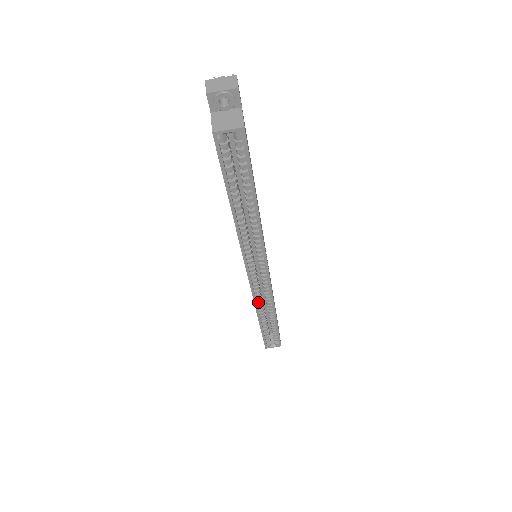
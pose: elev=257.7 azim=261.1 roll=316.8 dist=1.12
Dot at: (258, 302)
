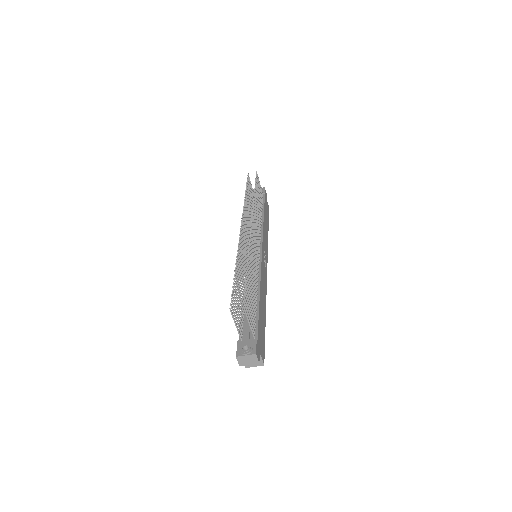
Dot at: occluded
